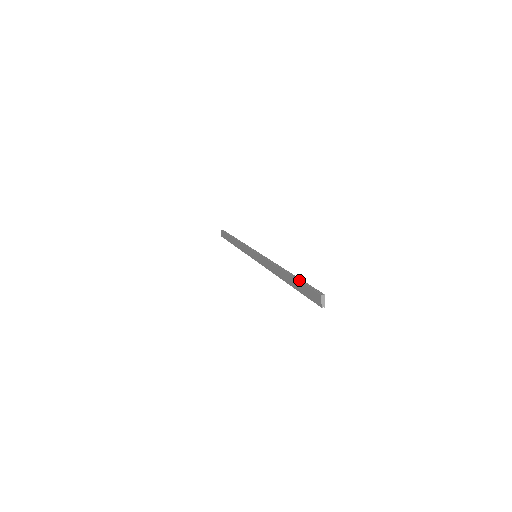
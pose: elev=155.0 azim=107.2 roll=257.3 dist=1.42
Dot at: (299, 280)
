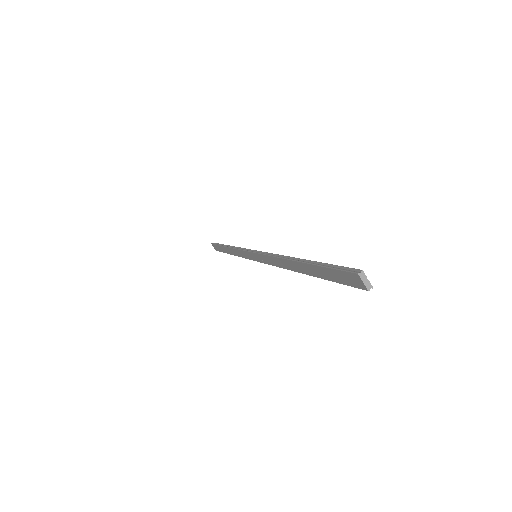
Dot at: (317, 265)
